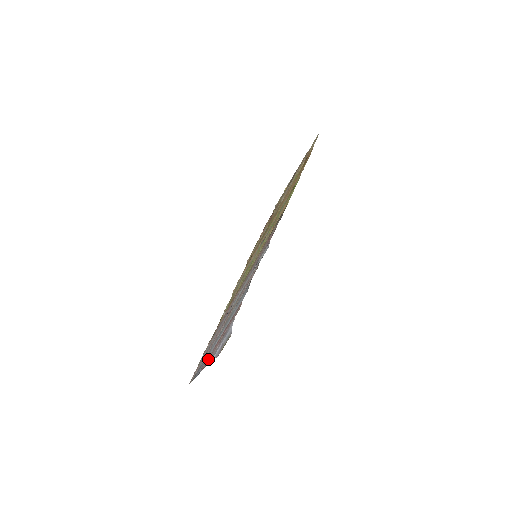
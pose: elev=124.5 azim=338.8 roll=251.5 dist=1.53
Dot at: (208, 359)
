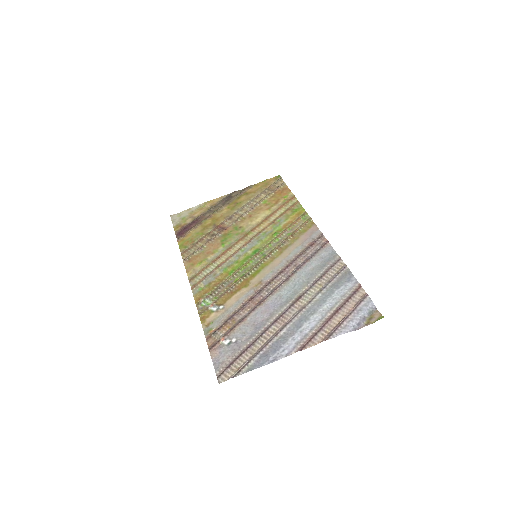
Dot at: (314, 338)
